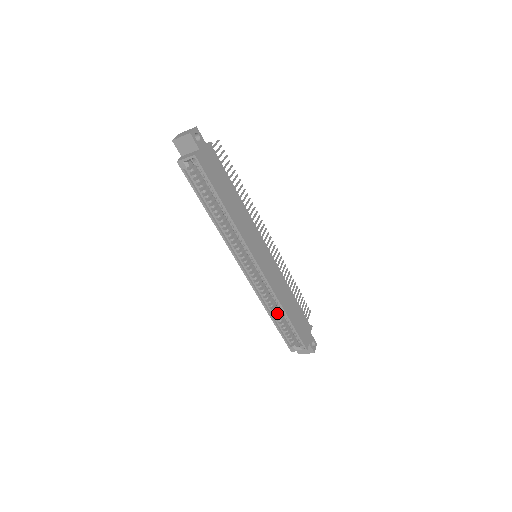
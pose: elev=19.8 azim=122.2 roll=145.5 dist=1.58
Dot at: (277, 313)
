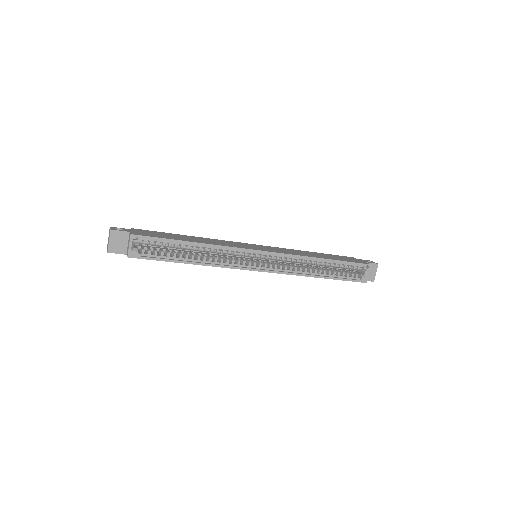
Dot at: (321, 272)
